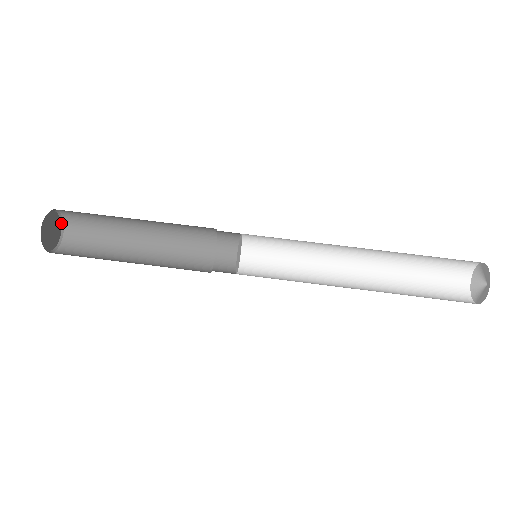
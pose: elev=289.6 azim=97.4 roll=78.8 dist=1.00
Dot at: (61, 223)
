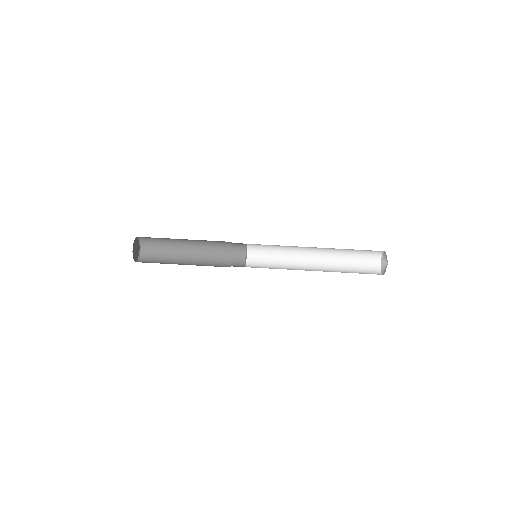
Dot at: (139, 255)
